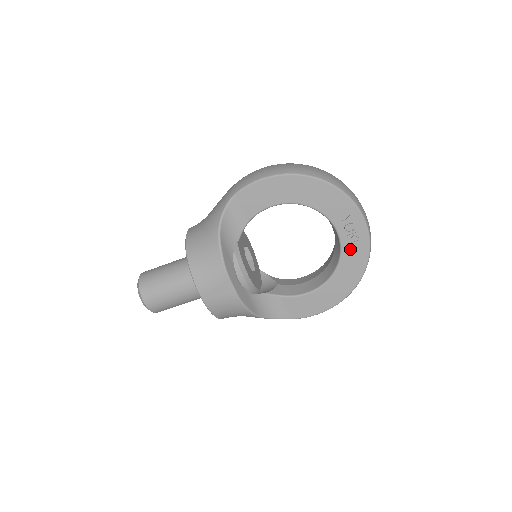
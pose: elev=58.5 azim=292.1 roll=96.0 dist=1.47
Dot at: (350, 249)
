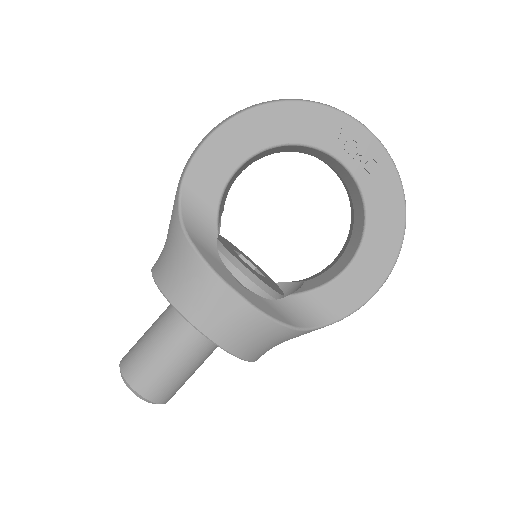
Dot at: (368, 175)
